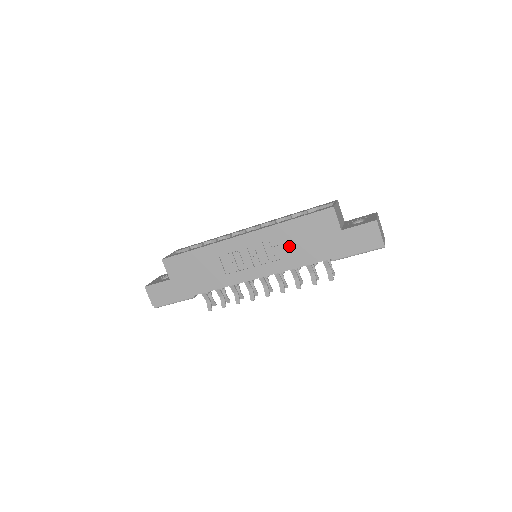
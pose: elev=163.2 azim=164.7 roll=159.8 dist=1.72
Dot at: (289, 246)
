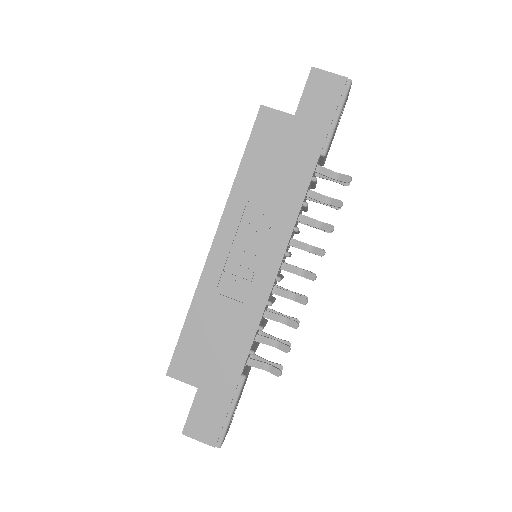
Dot at: (268, 193)
